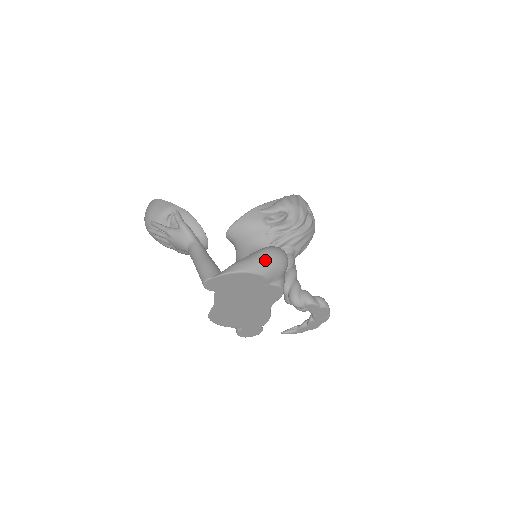
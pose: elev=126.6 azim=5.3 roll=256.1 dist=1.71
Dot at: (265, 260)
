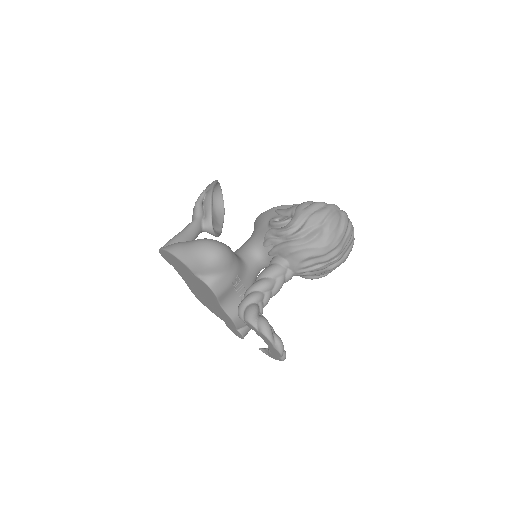
Dot at: (189, 248)
